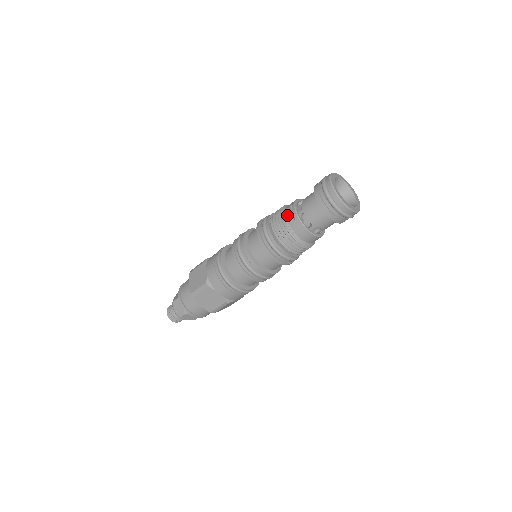
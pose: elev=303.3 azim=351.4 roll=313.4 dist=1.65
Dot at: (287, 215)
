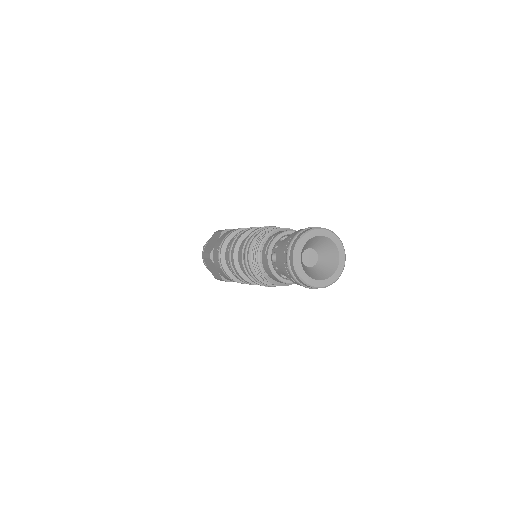
Dot at: (265, 243)
